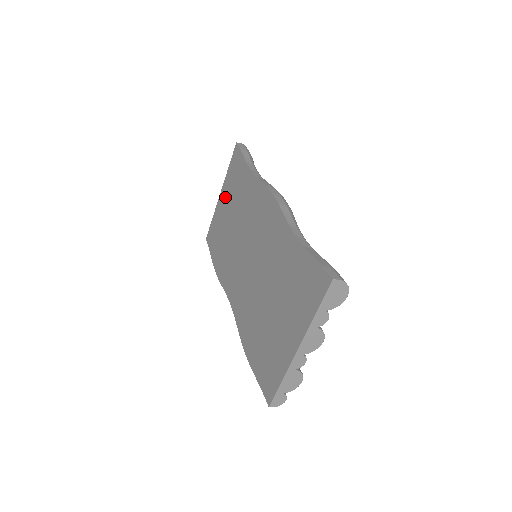
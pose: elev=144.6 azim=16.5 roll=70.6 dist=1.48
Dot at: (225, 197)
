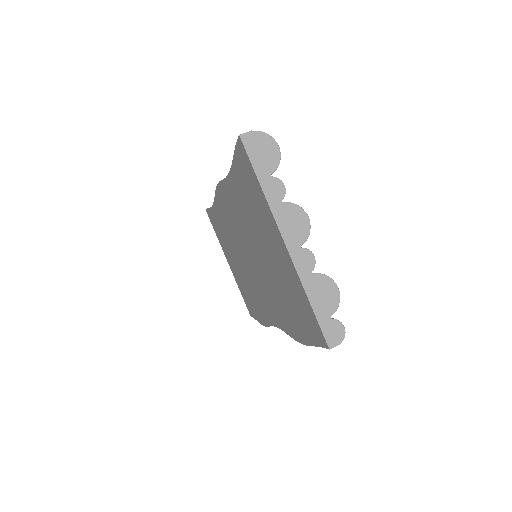
Dot at: (228, 258)
